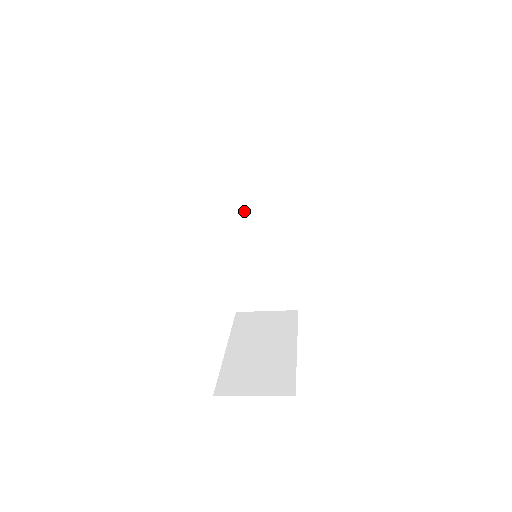
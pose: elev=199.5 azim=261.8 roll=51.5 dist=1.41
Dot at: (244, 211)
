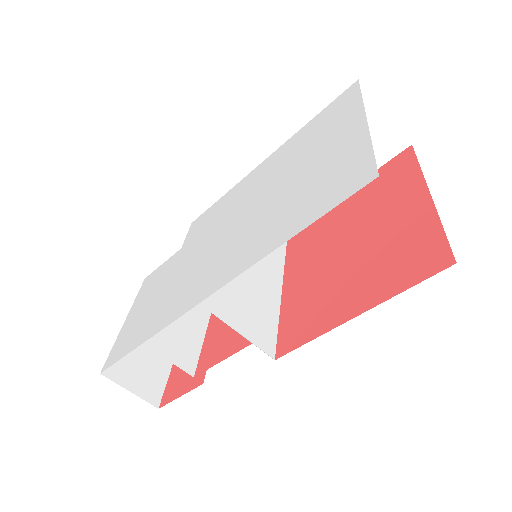
Dot at: occluded
